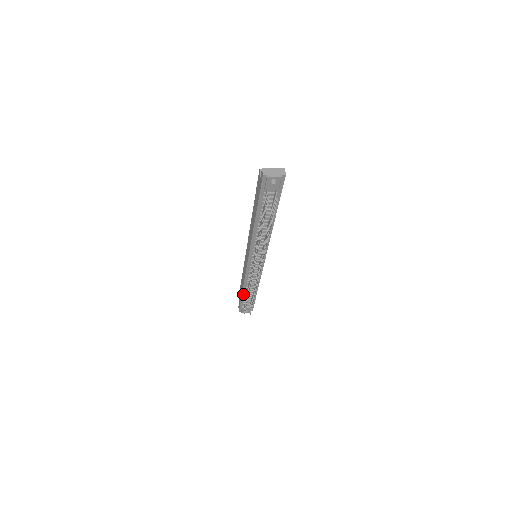
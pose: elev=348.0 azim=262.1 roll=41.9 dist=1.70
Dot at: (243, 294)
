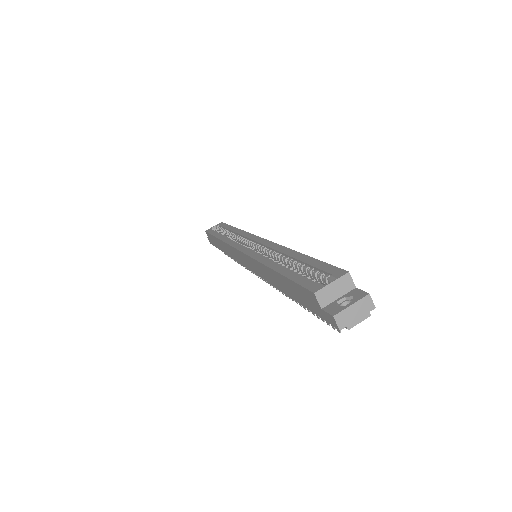
Dot at: occluded
